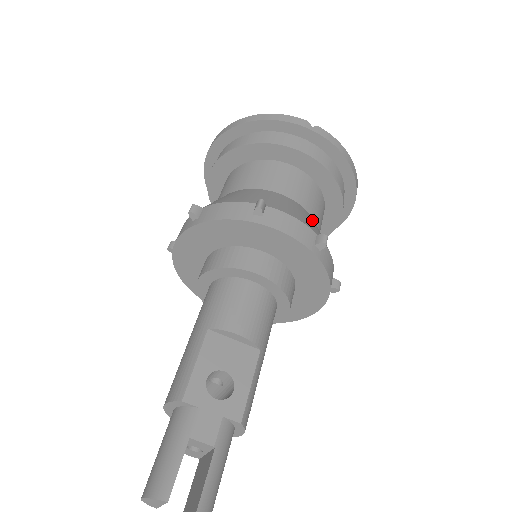
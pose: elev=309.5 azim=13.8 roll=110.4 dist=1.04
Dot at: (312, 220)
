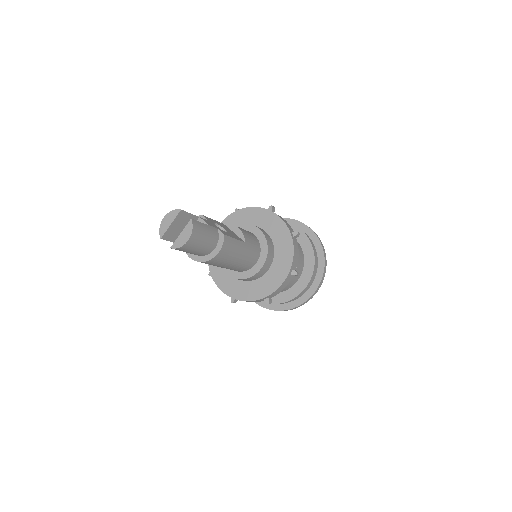
Dot at: occluded
